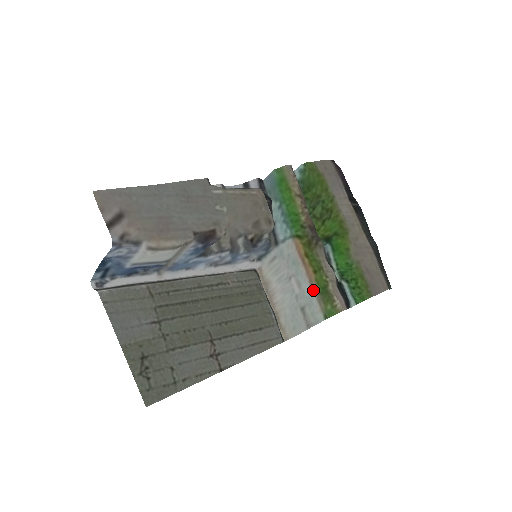
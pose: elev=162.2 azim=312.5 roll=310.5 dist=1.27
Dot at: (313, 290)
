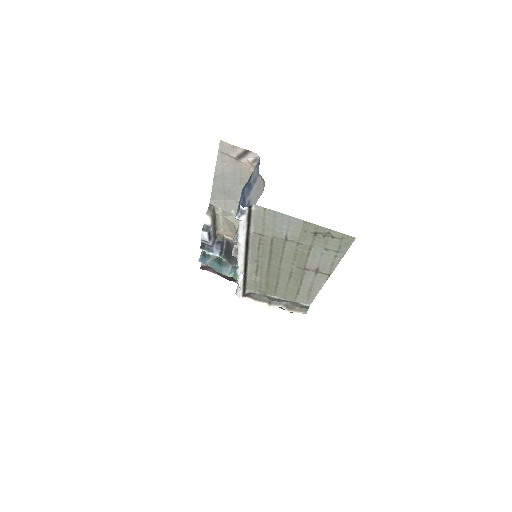
Dot at: occluded
